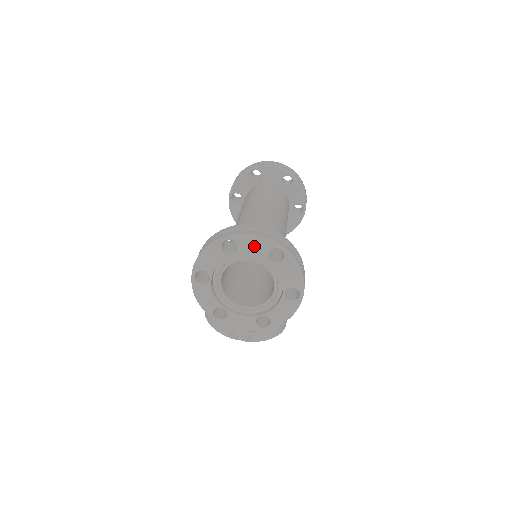
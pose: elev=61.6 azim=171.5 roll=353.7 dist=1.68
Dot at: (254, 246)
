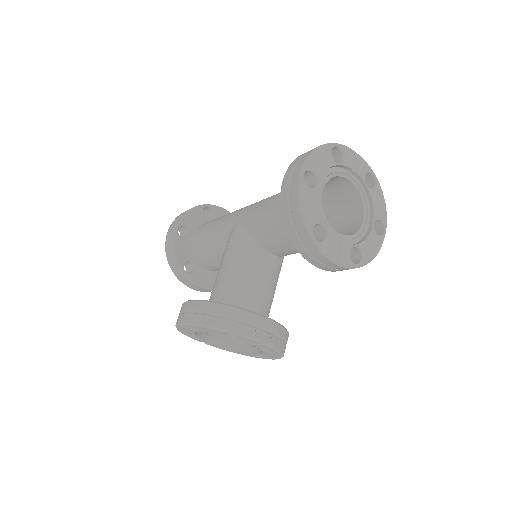
Dot at: (354, 164)
